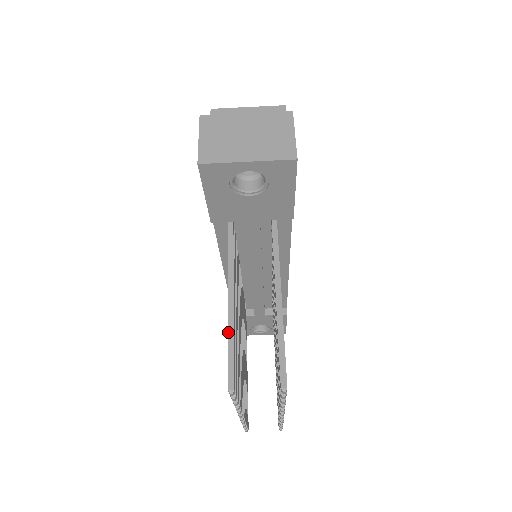
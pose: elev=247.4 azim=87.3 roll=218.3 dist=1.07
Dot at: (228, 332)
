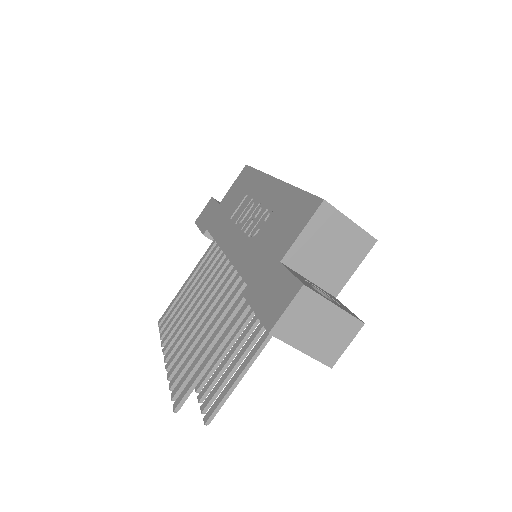
Dot at: (198, 377)
